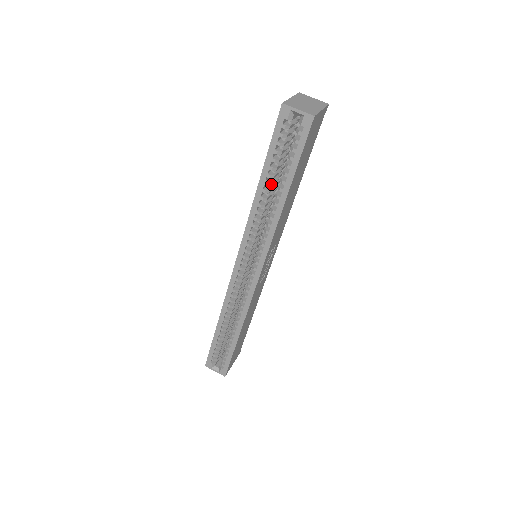
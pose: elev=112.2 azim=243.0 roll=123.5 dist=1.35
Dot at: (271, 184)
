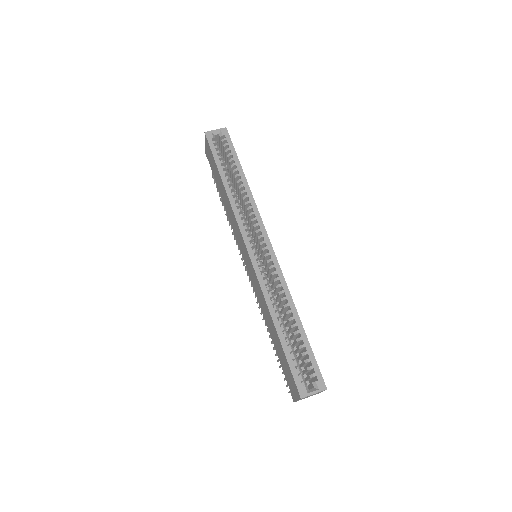
Dot at: (230, 178)
